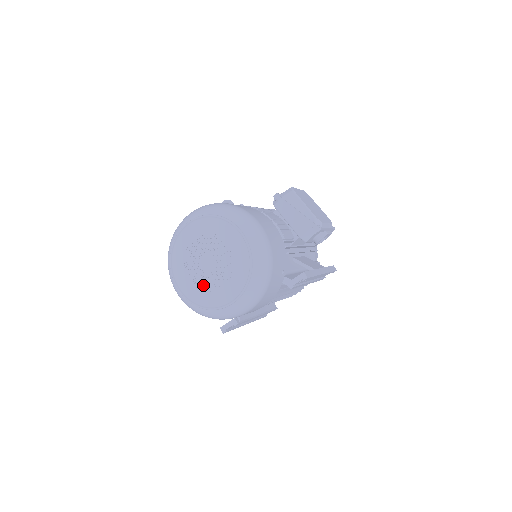
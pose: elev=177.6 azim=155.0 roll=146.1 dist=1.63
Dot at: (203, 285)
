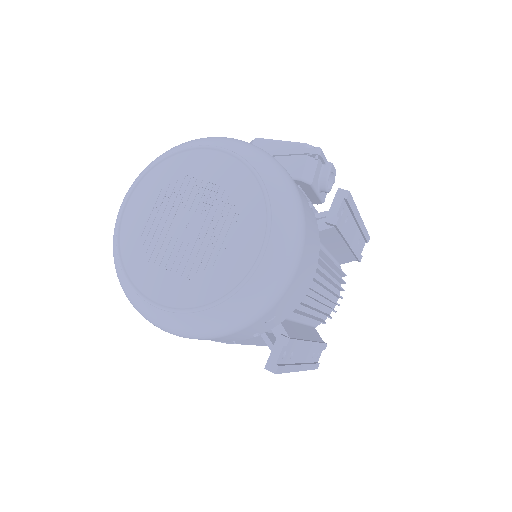
Dot at: (197, 267)
